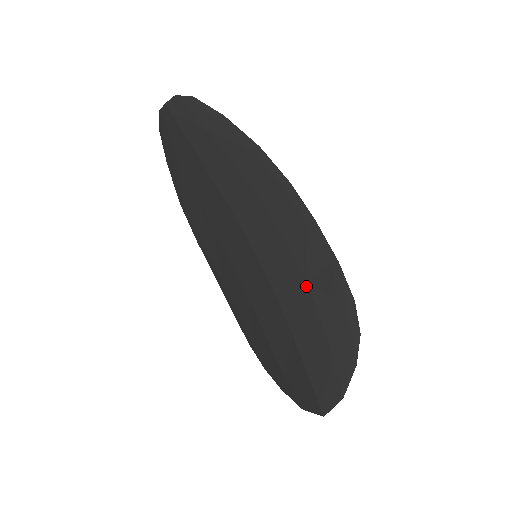
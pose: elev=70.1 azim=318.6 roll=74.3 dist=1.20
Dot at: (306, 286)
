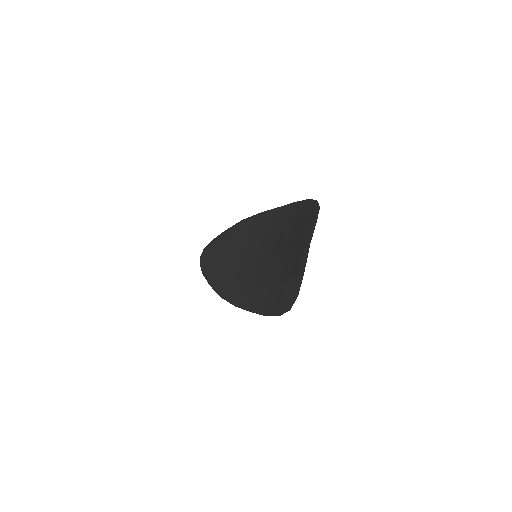
Dot at: (282, 228)
